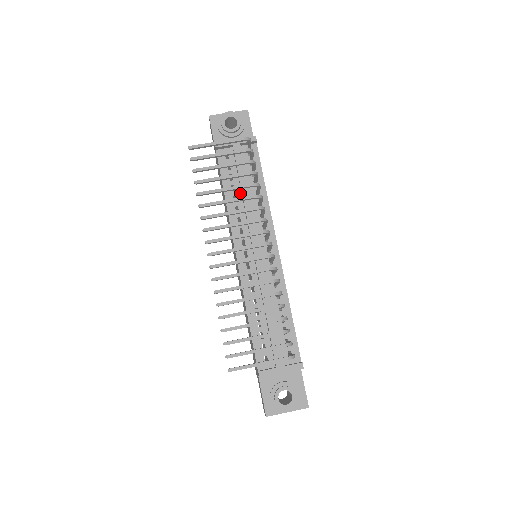
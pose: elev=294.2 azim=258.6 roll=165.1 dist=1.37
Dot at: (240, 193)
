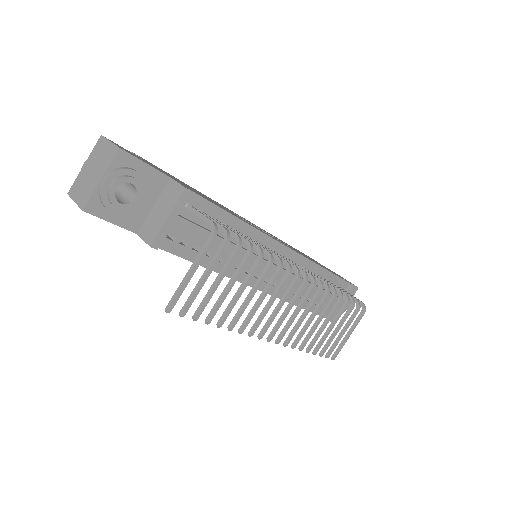
Dot at: occluded
